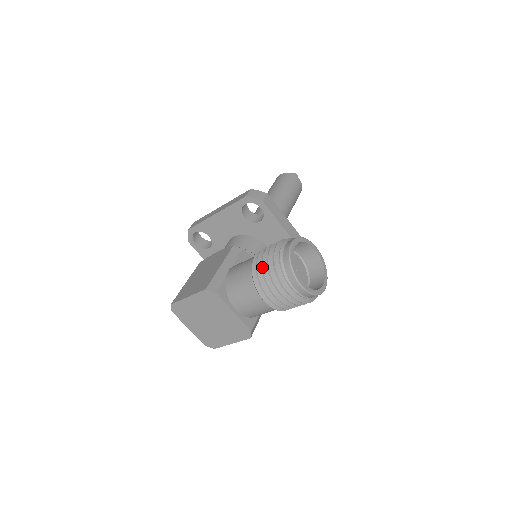
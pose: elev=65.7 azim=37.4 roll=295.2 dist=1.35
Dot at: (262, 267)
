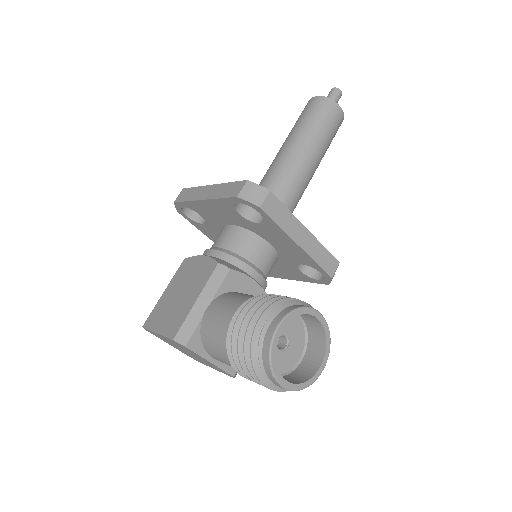
Dot at: (237, 346)
